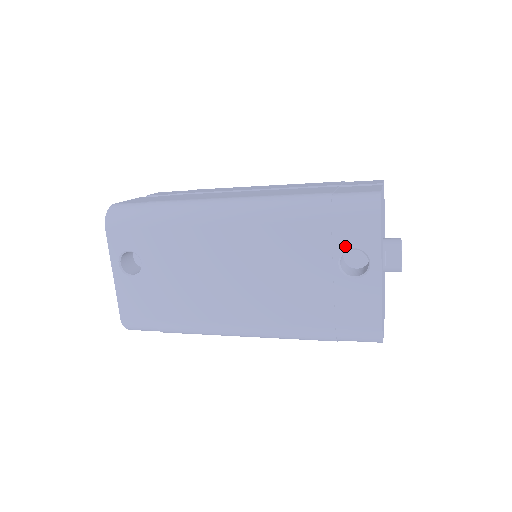
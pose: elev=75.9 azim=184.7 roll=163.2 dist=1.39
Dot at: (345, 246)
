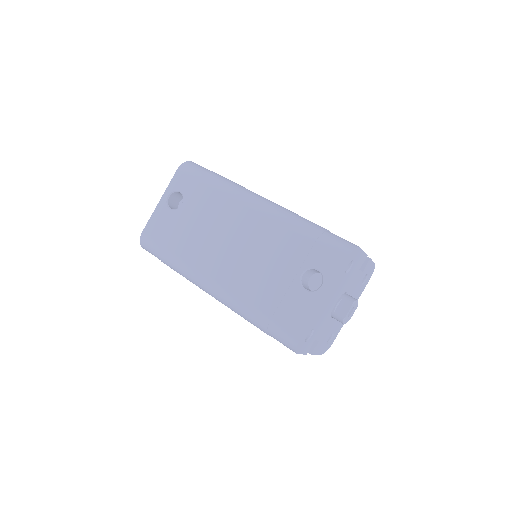
Dot at: (313, 264)
